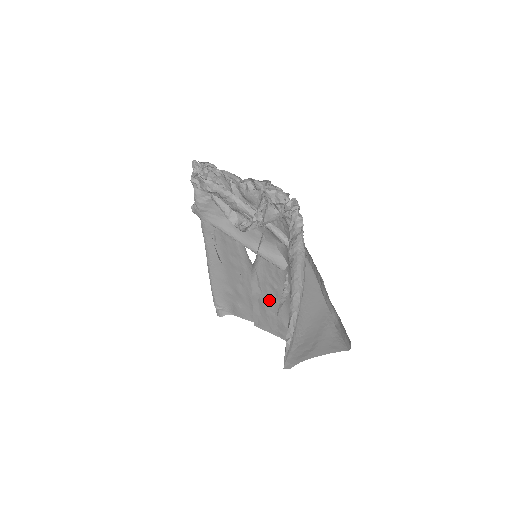
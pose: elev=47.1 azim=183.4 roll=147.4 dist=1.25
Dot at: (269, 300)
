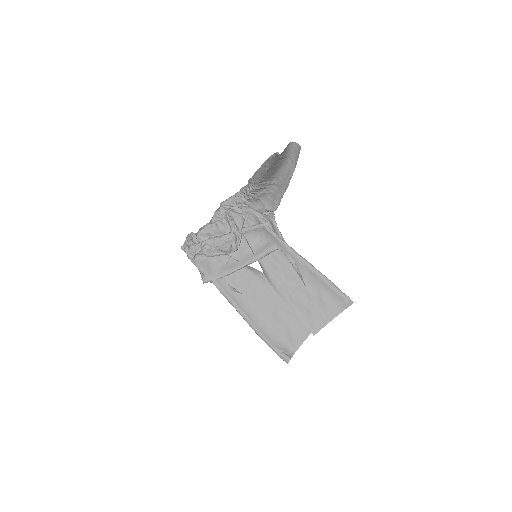
Dot at: (296, 293)
